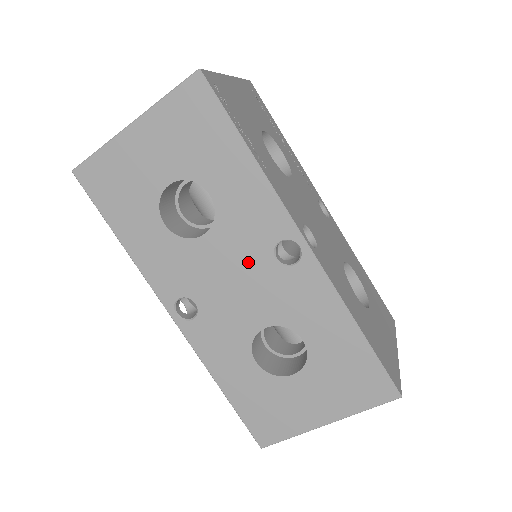
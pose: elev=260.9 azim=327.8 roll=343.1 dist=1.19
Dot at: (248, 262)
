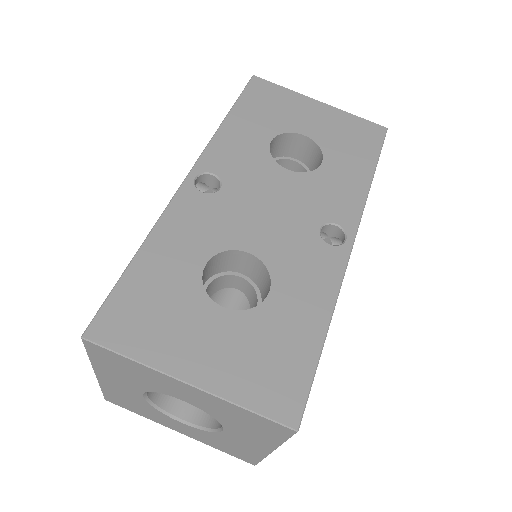
Dot at: (298, 210)
